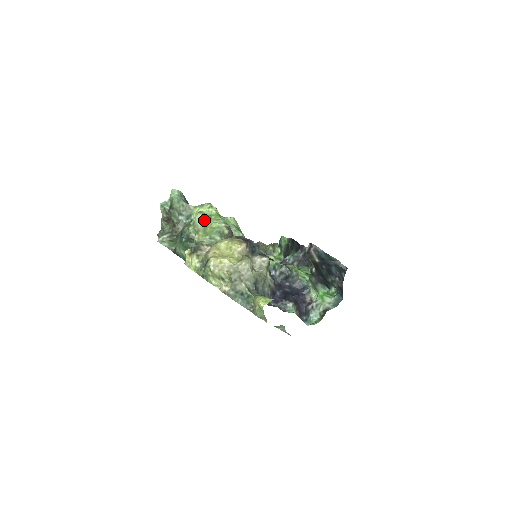
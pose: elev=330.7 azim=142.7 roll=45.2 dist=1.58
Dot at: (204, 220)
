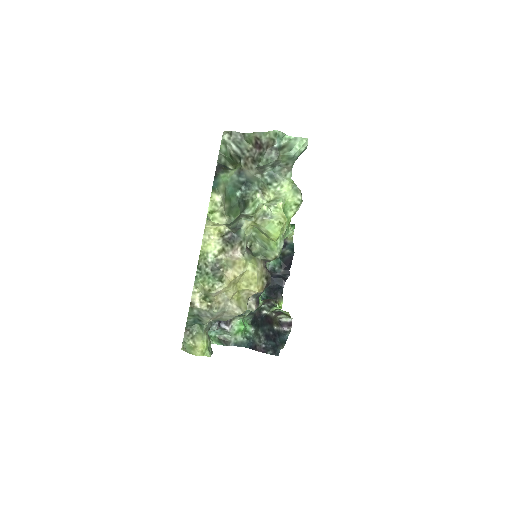
Dot at: (274, 236)
